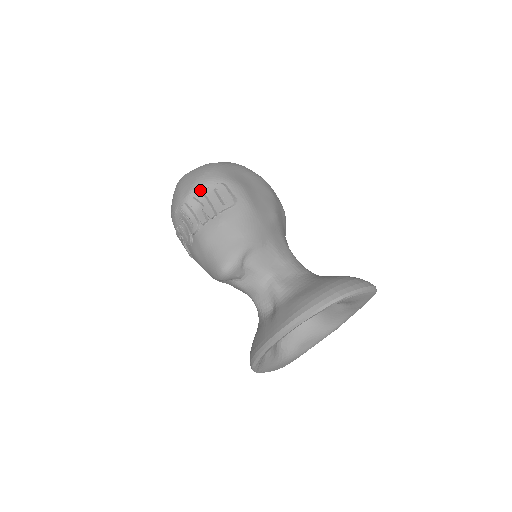
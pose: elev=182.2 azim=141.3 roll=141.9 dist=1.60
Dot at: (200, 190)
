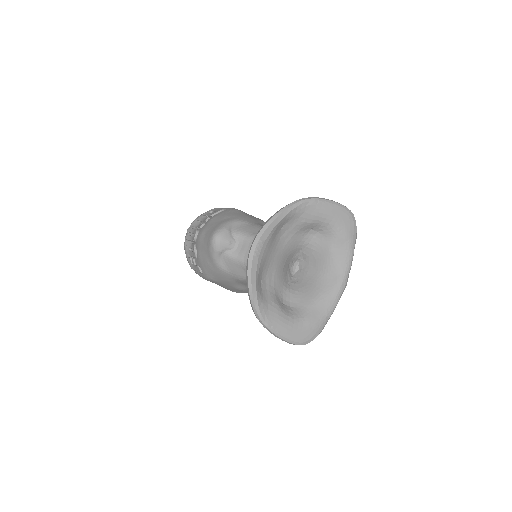
Dot at: (200, 217)
